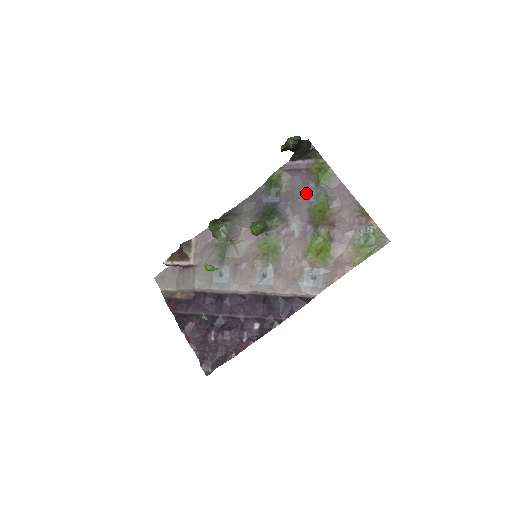
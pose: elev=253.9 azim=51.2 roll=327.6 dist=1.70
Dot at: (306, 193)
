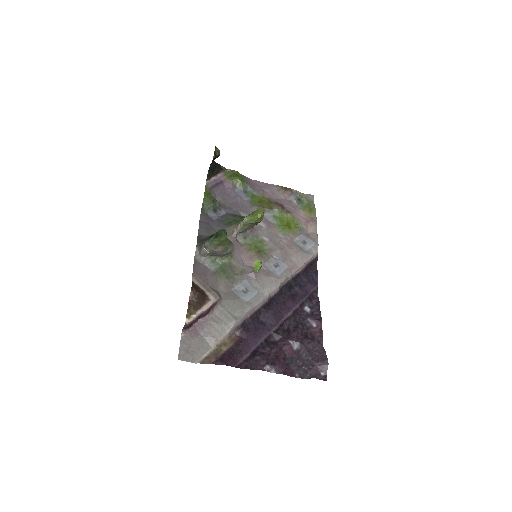
Dot at: (238, 197)
